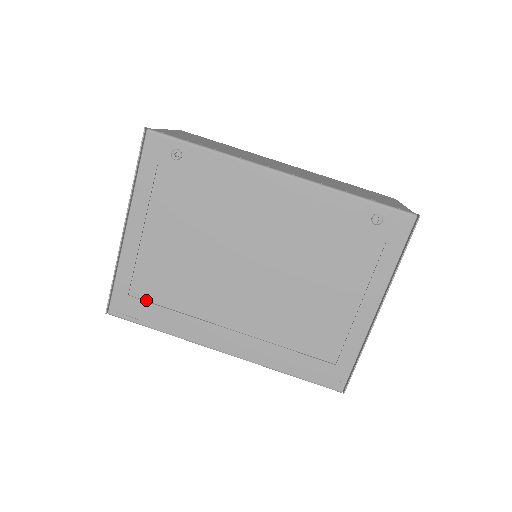
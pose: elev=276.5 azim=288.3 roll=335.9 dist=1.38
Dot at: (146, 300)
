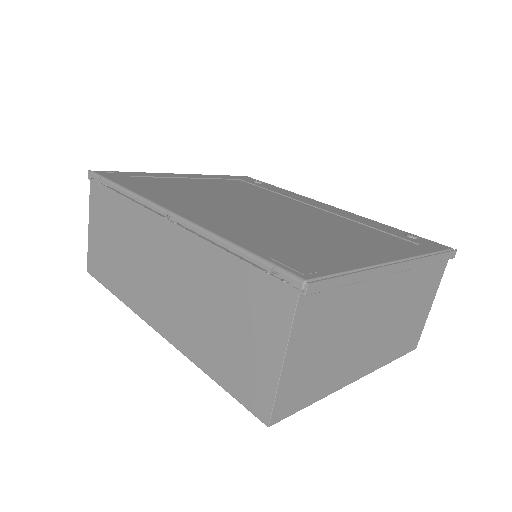
Dot at: occluded
